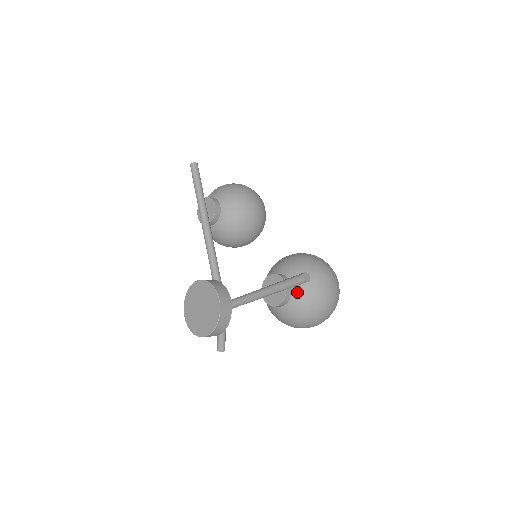
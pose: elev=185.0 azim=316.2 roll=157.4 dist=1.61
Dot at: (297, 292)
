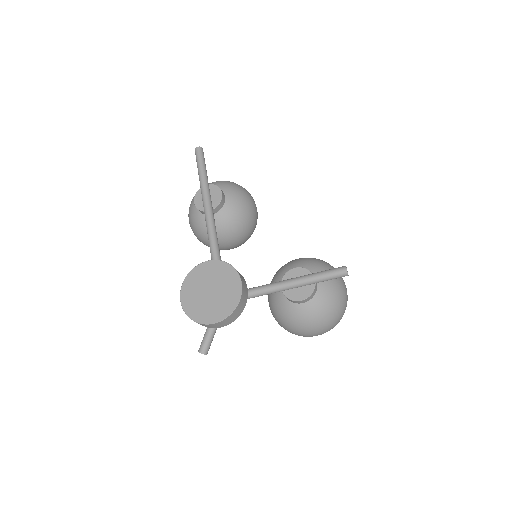
Dot at: (322, 290)
